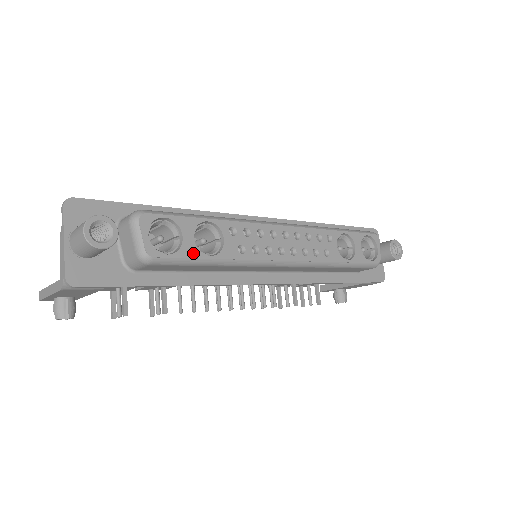
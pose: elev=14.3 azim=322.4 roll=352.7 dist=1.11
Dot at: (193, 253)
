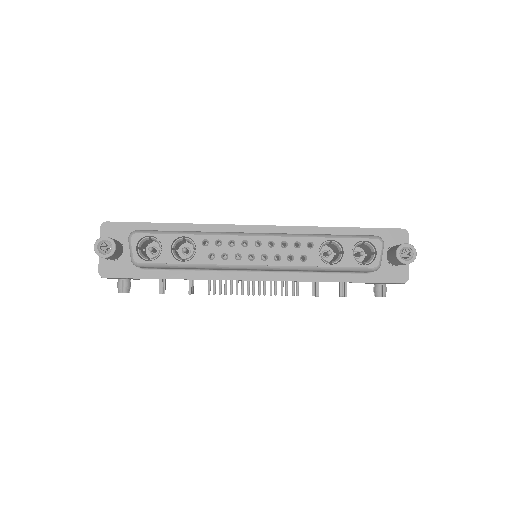
Dot at: (169, 260)
